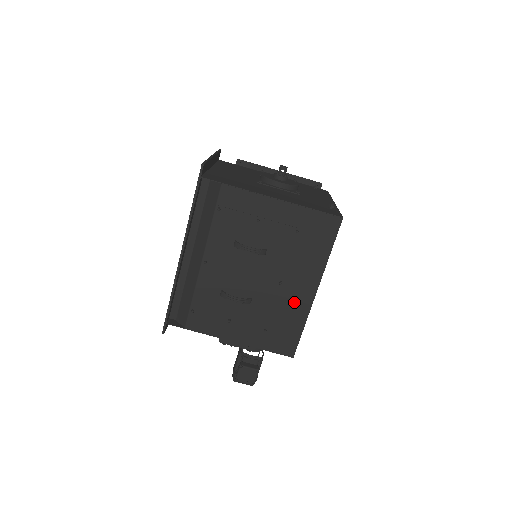
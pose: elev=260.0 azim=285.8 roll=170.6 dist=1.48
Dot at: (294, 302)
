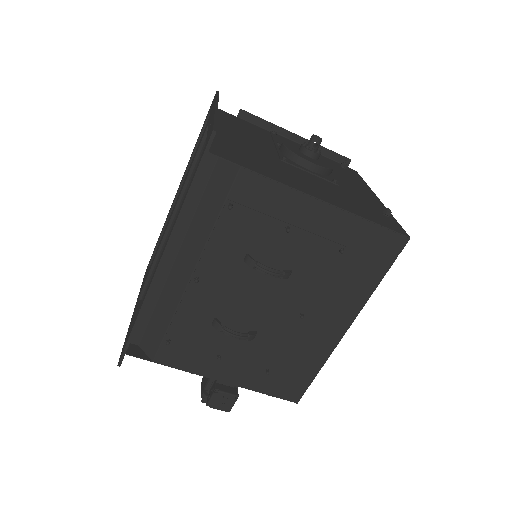
Dot at: (314, 339)
